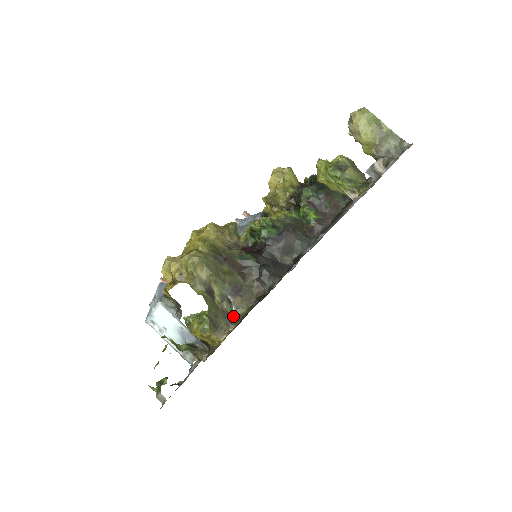
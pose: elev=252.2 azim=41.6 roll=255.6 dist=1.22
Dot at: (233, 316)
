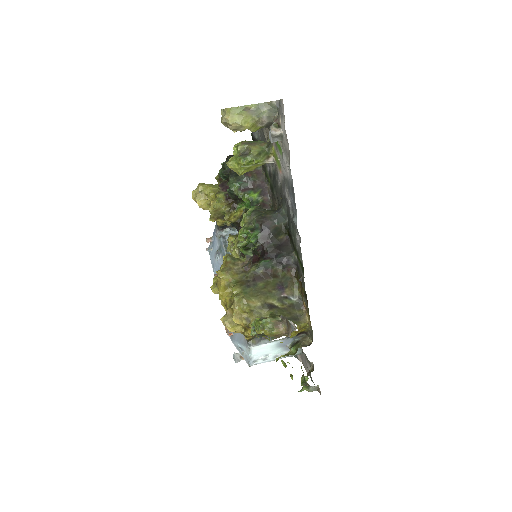
Dot at: (296, 302)
